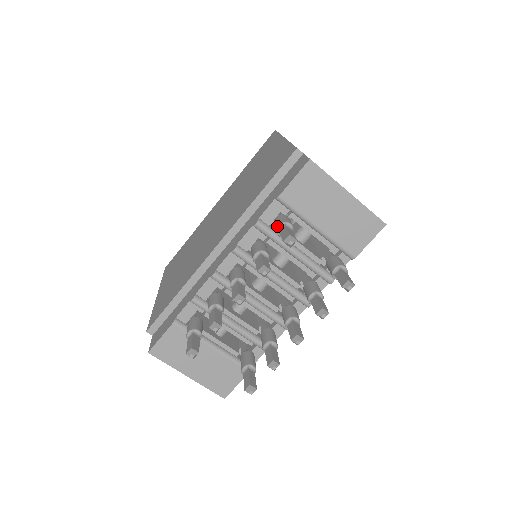
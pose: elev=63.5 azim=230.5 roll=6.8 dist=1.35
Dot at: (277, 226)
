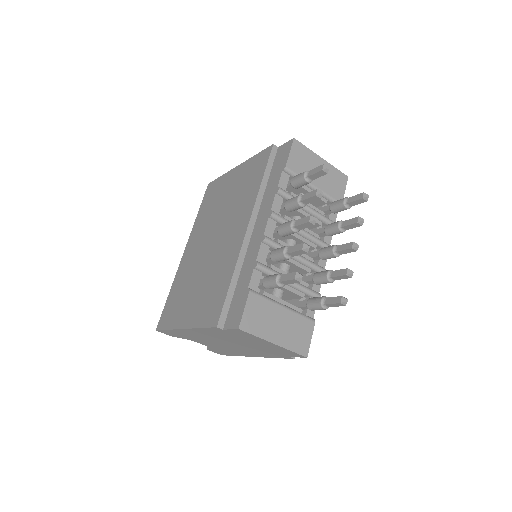
Dot at: (302, 175)
